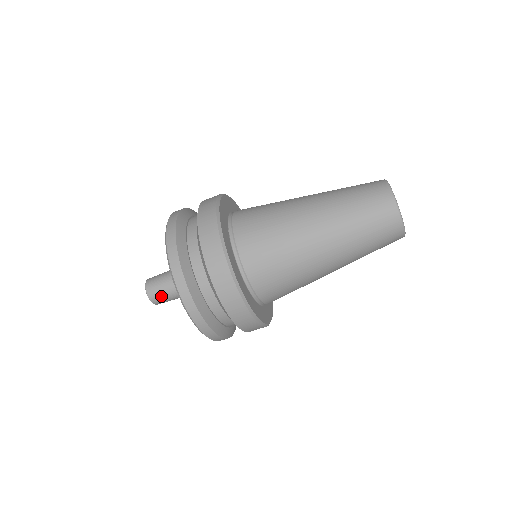
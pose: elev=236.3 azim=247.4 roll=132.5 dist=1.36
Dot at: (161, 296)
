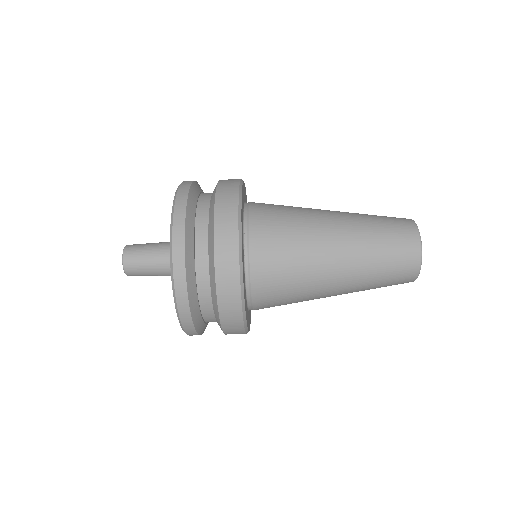
Dot at: (137, 259)
